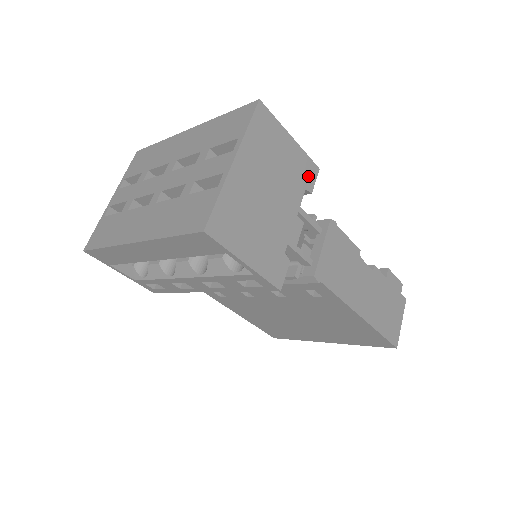
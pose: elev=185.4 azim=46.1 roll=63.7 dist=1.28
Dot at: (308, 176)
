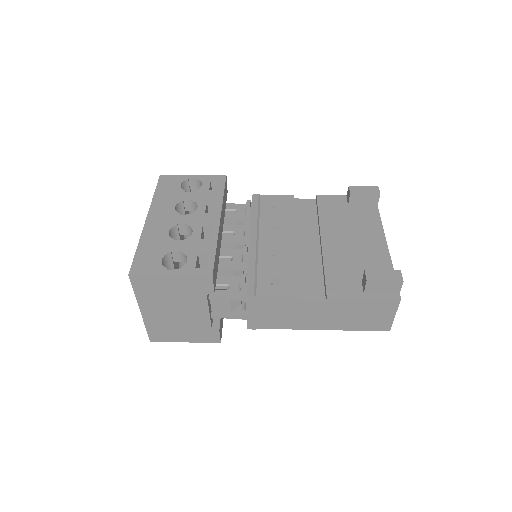
Dot at: (204, 286)
